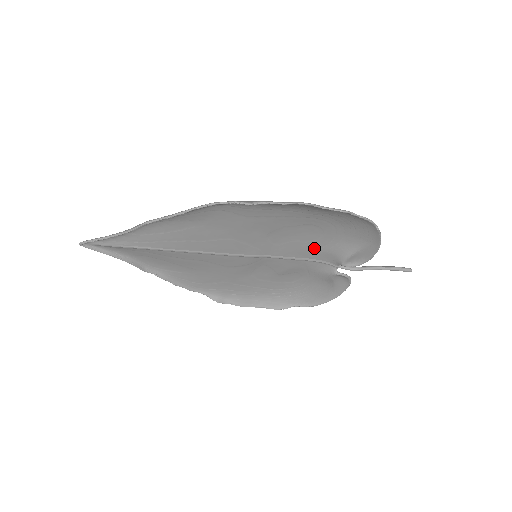
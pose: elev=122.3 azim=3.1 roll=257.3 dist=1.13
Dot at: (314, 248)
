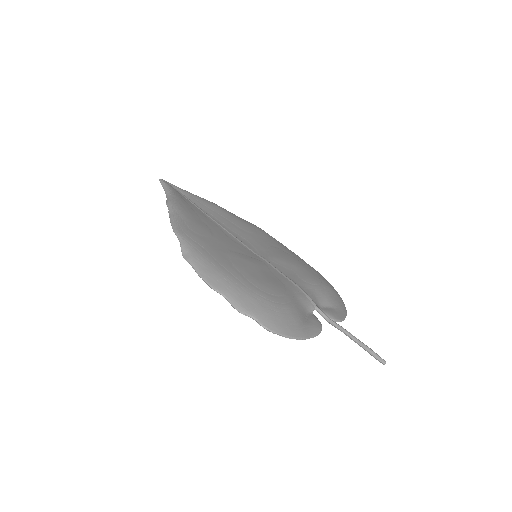
Dot at: (285, 288)
